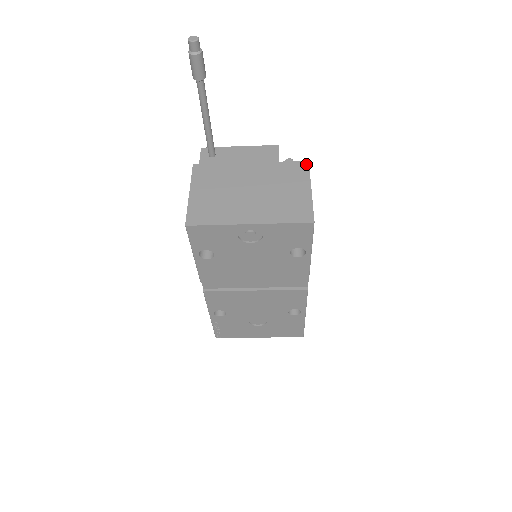
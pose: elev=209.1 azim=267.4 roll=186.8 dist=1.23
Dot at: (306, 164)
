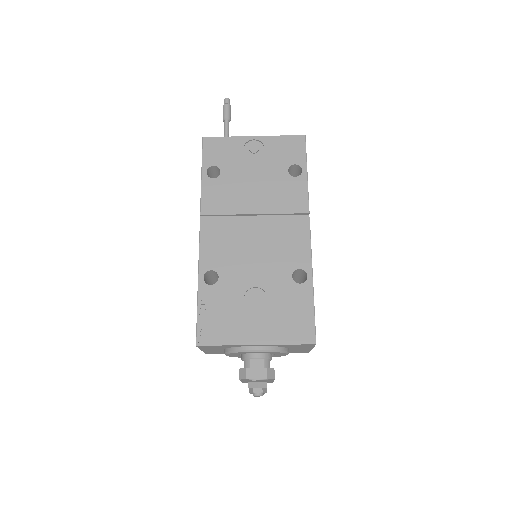
Dot at: occluded
